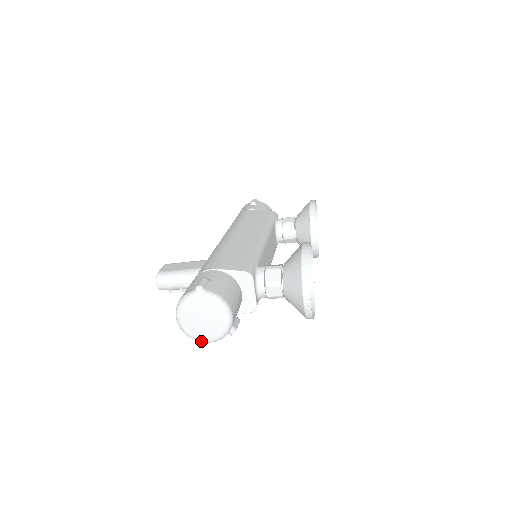
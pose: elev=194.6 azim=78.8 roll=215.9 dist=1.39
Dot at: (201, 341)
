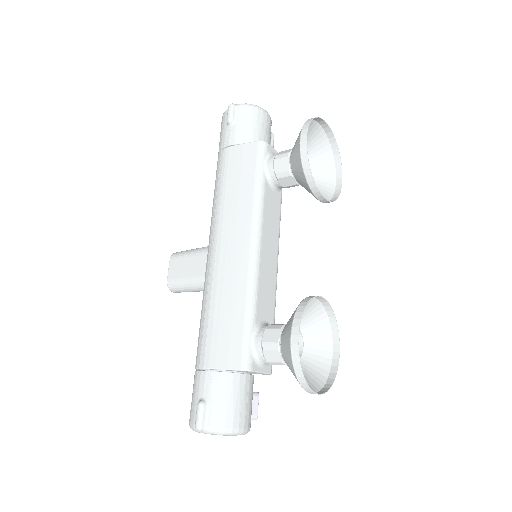
Dot at: occluded
